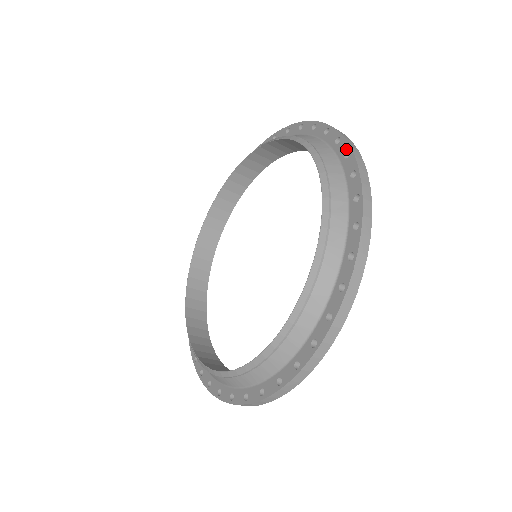
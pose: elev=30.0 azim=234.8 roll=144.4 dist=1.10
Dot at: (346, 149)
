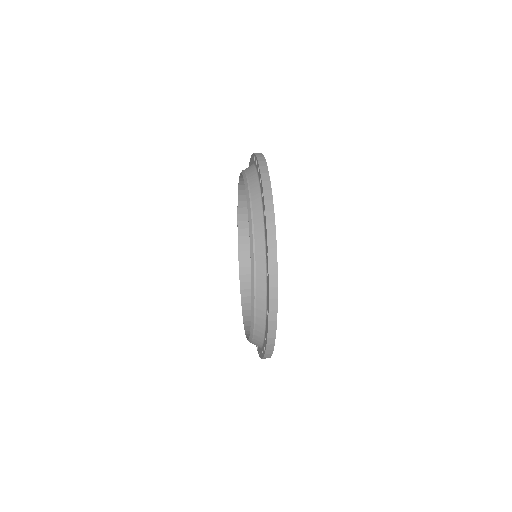
Dot at: (267, 249)
